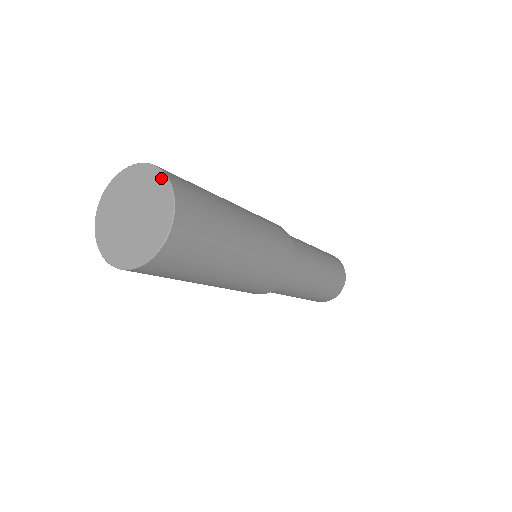
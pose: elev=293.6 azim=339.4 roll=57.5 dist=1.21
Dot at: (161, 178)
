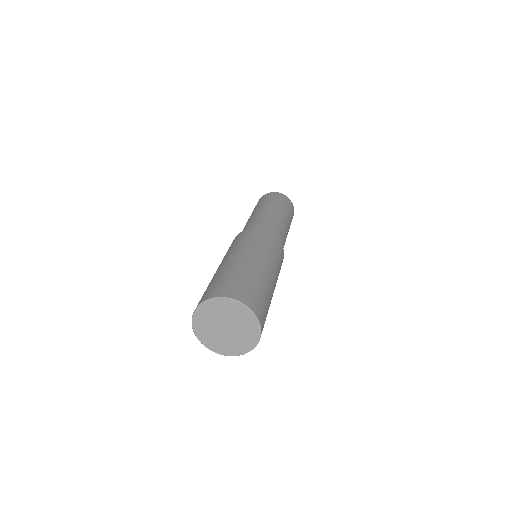
Dot at: (255, 322)
